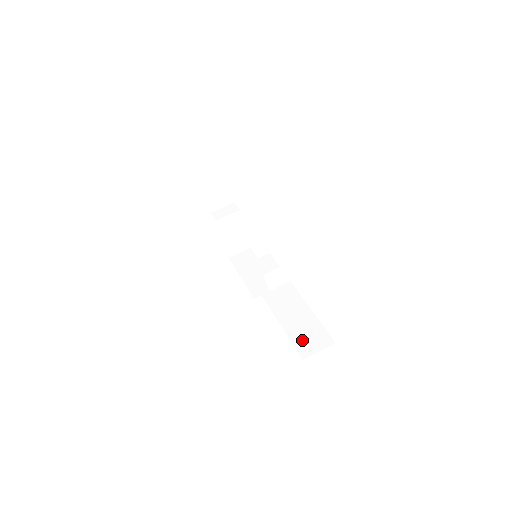
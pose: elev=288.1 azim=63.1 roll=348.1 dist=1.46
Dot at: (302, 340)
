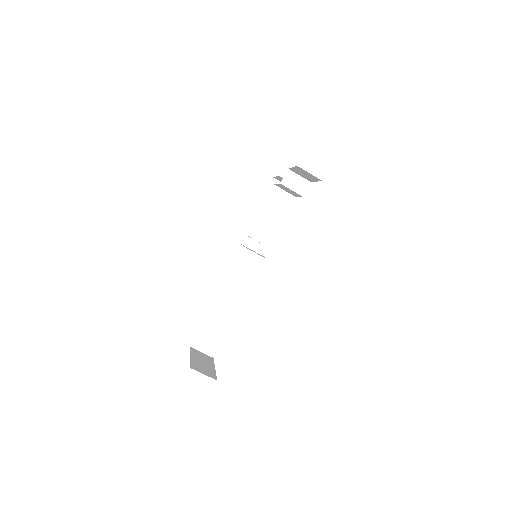
Dot at: (204, 337)
